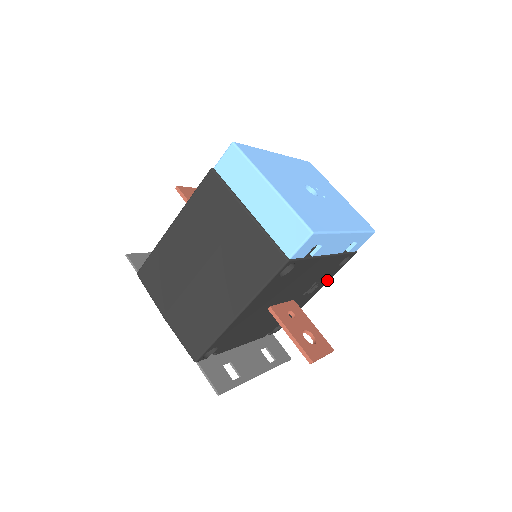
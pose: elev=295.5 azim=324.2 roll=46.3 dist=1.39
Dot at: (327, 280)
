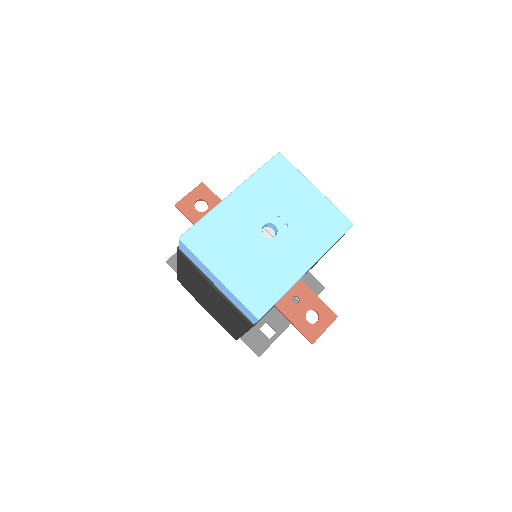
Dot at: occluded
